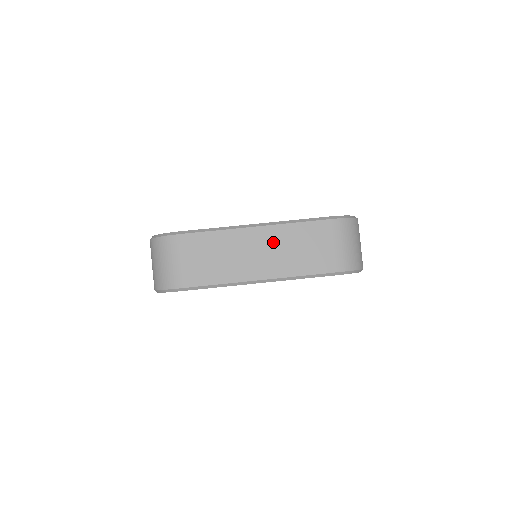
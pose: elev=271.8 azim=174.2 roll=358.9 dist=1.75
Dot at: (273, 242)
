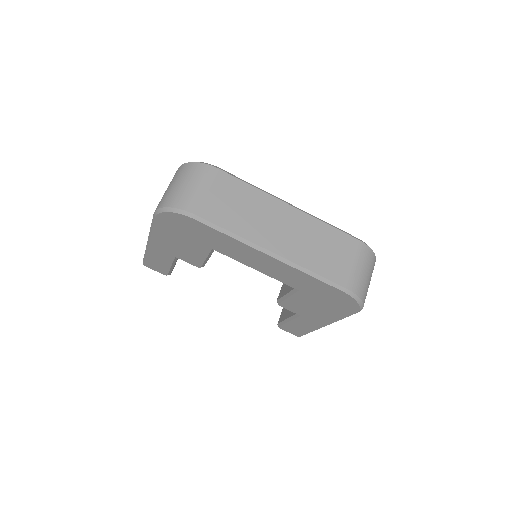
Dot at: (300, 227)
